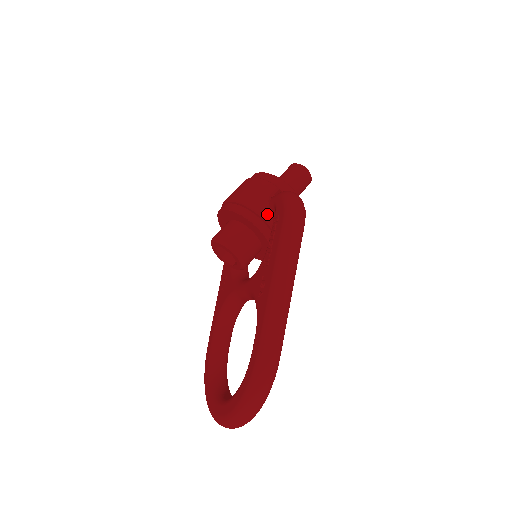
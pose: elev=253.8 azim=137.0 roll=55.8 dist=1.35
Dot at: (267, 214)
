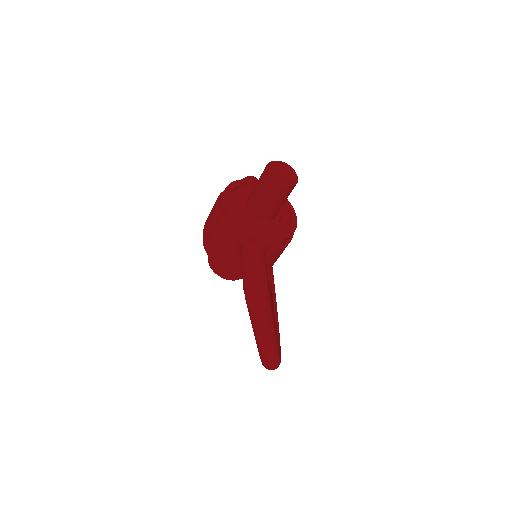
Dot at: (240, 268)
